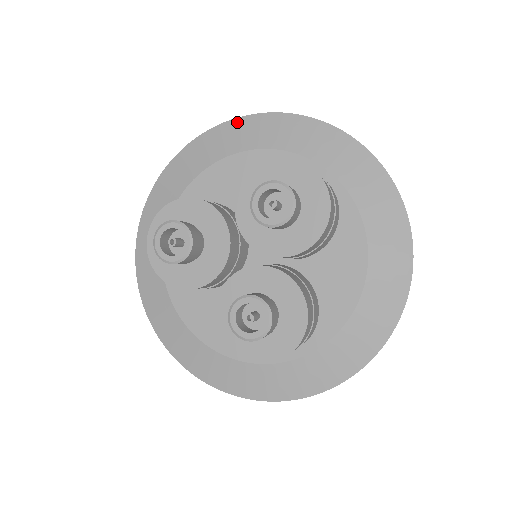
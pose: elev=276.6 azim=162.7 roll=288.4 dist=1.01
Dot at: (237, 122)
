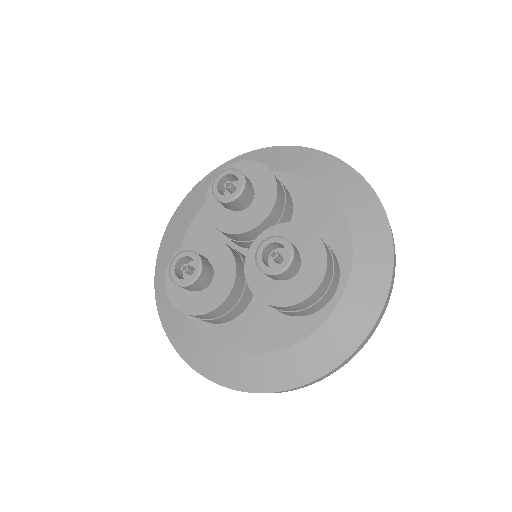
Dot at: (180, 207)
